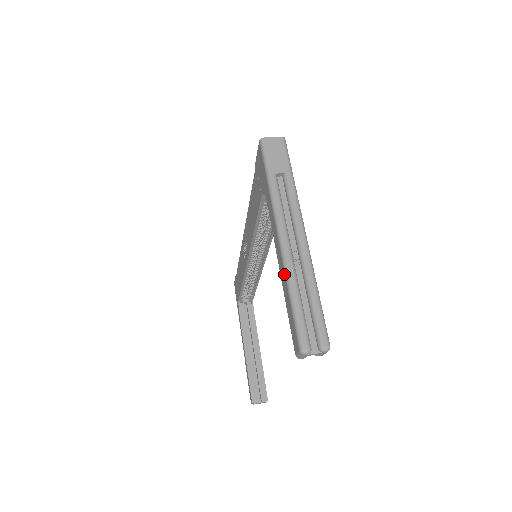
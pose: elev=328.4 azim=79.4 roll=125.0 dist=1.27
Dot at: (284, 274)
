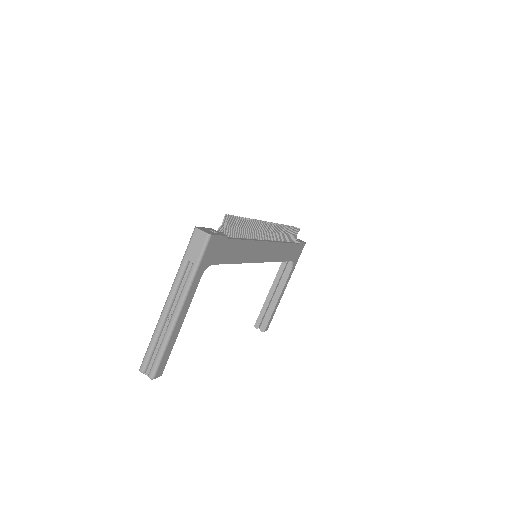
Dot at: (157, 324)
